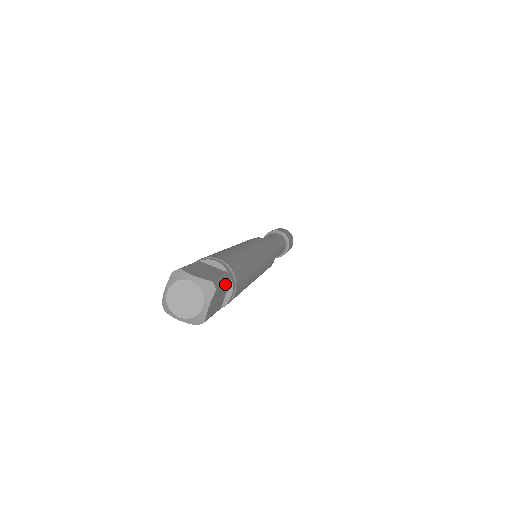
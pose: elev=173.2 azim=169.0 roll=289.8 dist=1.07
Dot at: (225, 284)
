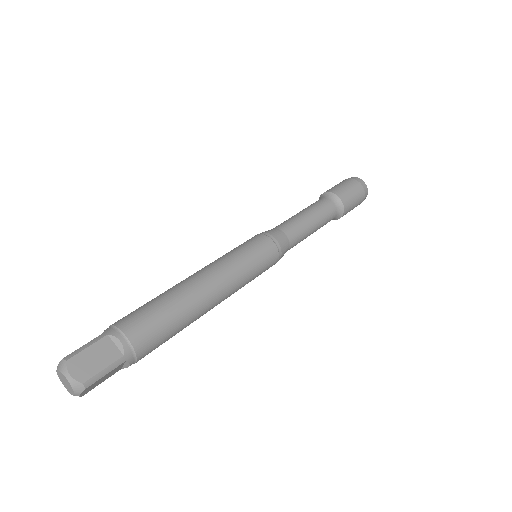
Dot at: (111, 371)
